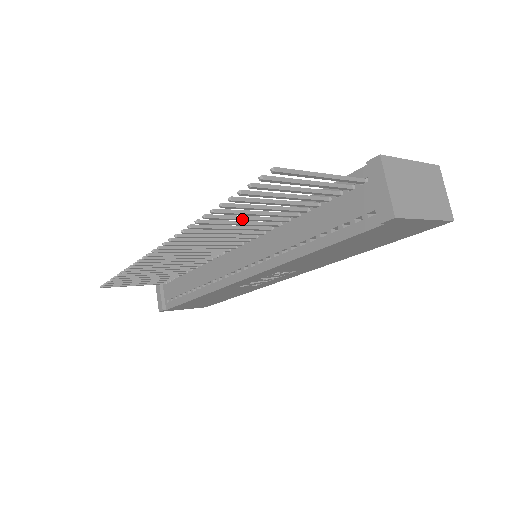
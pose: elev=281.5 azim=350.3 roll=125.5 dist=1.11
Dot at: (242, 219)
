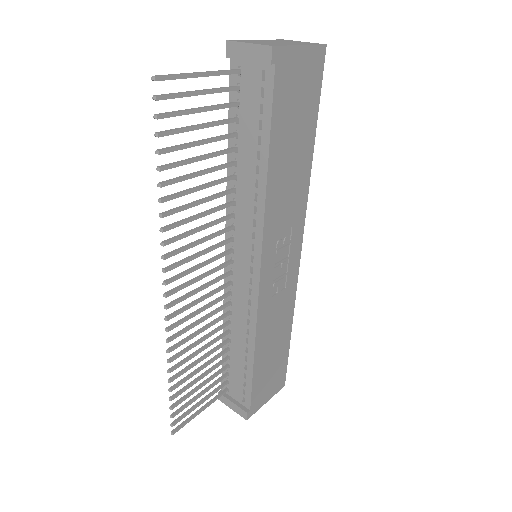
Dot at: (194, 189)
